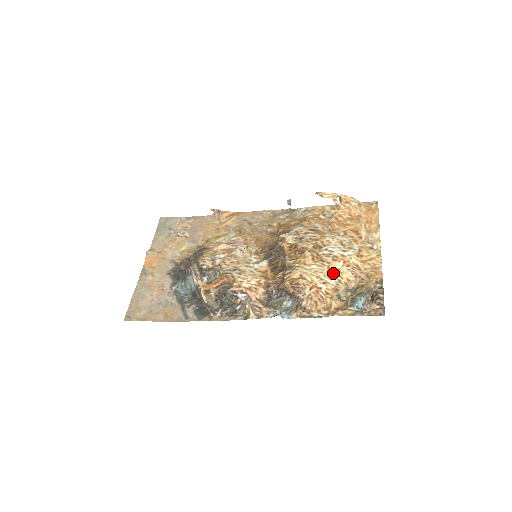
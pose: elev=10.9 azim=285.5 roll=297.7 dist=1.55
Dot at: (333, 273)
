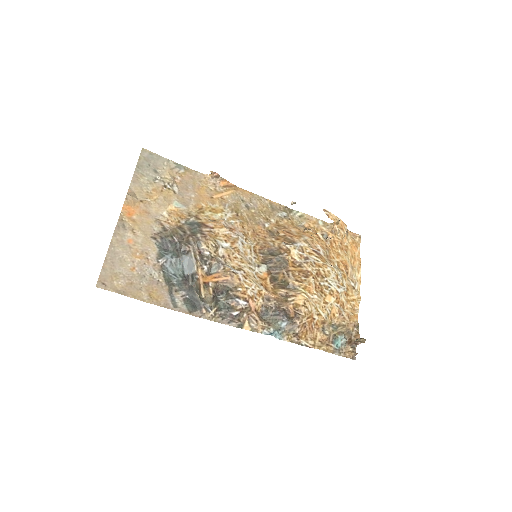
Dot at: (327, 307)
